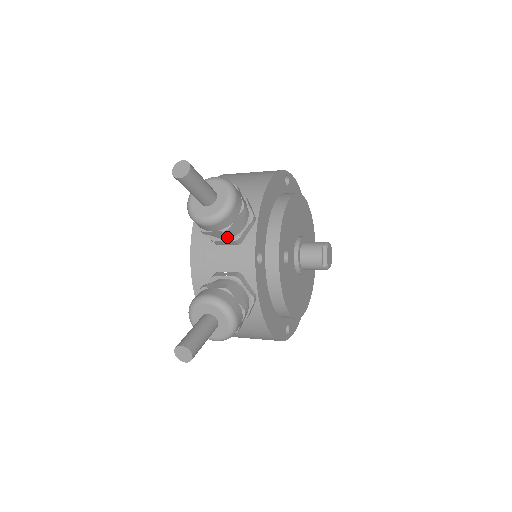
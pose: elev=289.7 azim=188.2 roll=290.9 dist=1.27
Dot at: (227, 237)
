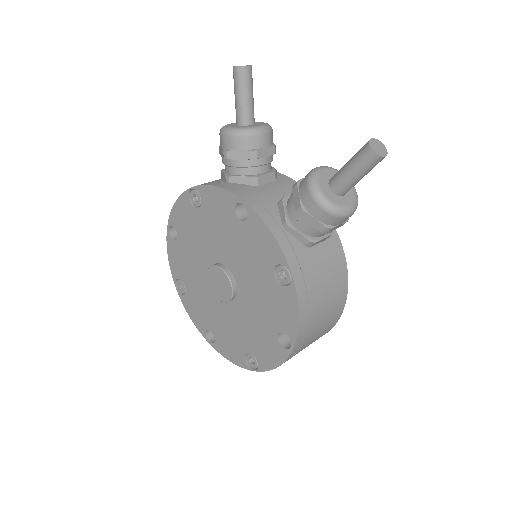
Dot at: (267, 169)
